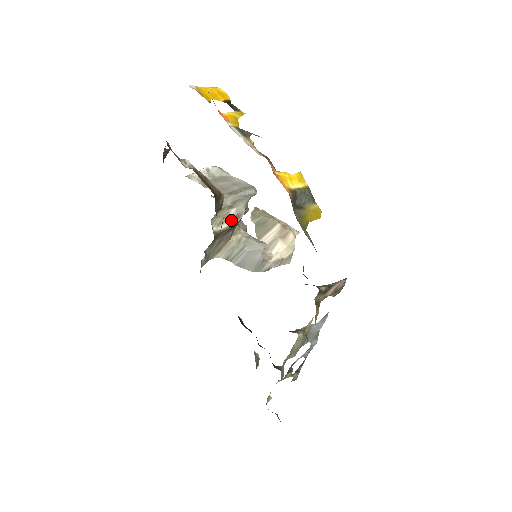
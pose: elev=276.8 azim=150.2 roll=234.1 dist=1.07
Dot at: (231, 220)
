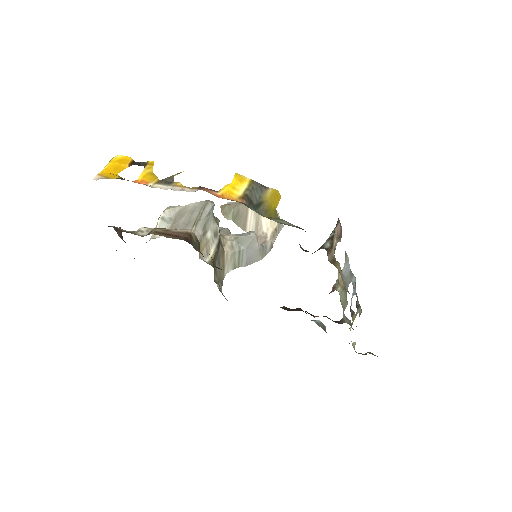
Dot at: (213, 241)
